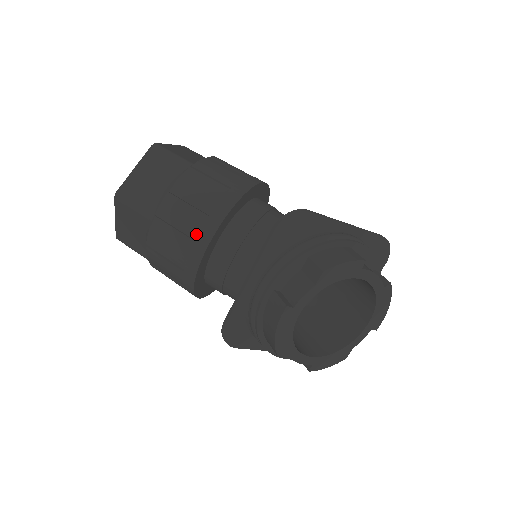
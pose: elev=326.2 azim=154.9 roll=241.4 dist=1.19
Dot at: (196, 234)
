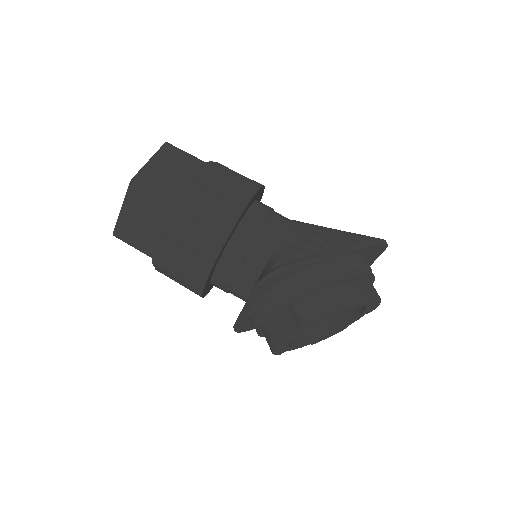
Dot at: (192, 276)
